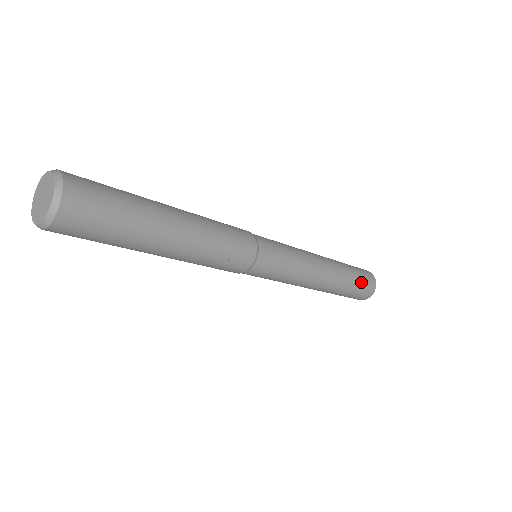
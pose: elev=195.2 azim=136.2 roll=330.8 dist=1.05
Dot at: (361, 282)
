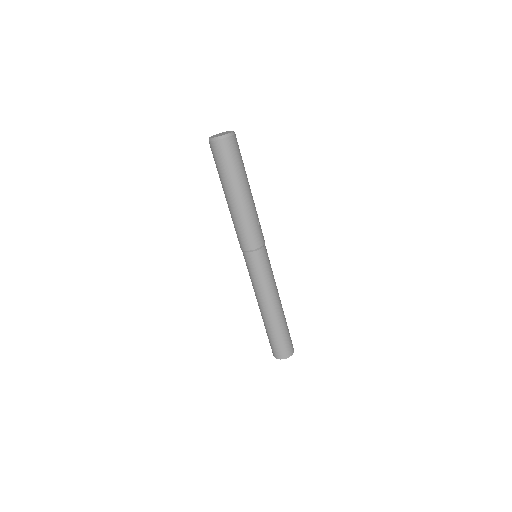
Dot at: (289, 333)
